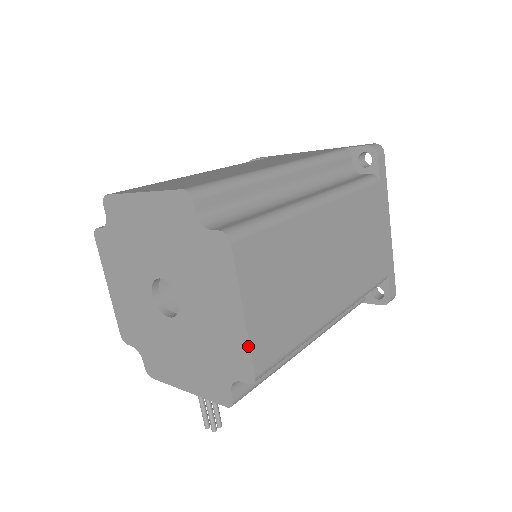
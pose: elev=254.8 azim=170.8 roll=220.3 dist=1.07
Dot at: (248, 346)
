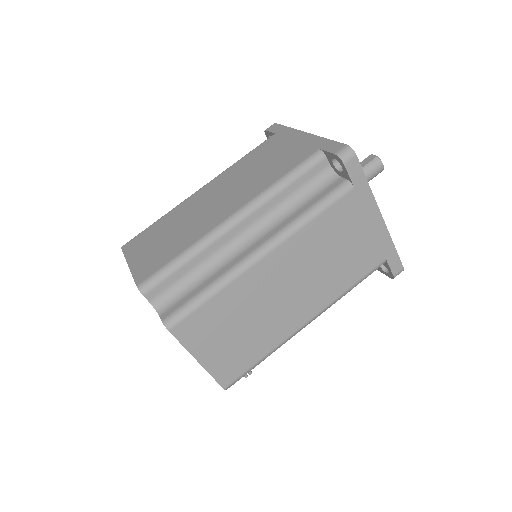
Dot at: (211, 375)
